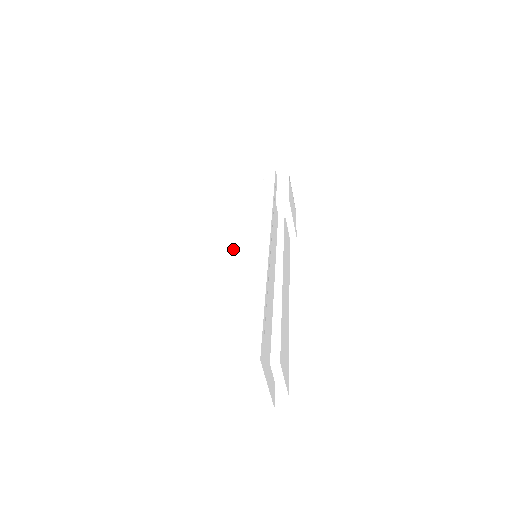
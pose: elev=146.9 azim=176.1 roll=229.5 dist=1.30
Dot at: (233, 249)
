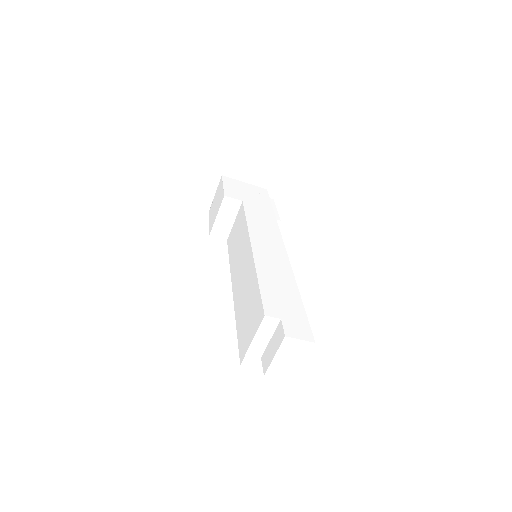
Dot at: (259, 246)
